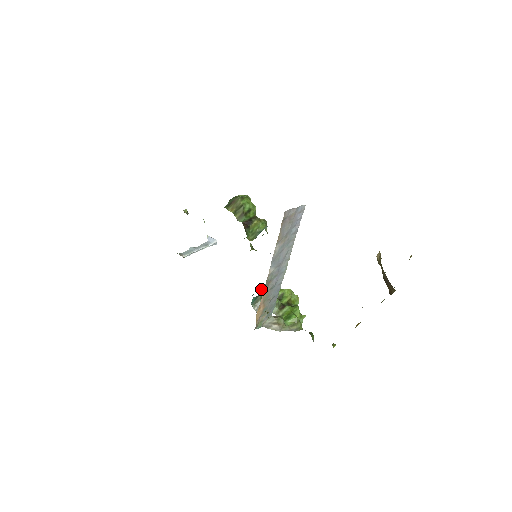
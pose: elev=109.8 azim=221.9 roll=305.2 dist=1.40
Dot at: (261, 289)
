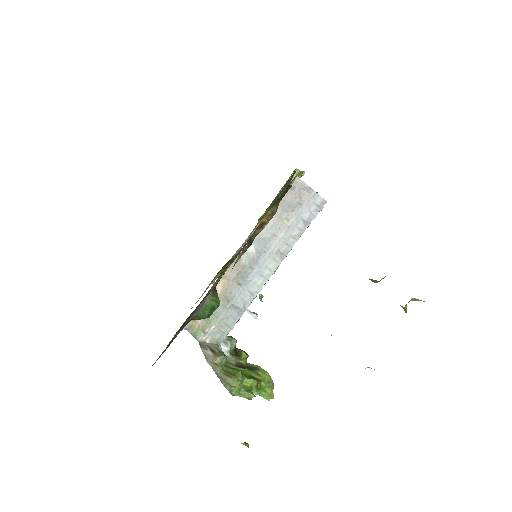
Dot at: (244, 351)
